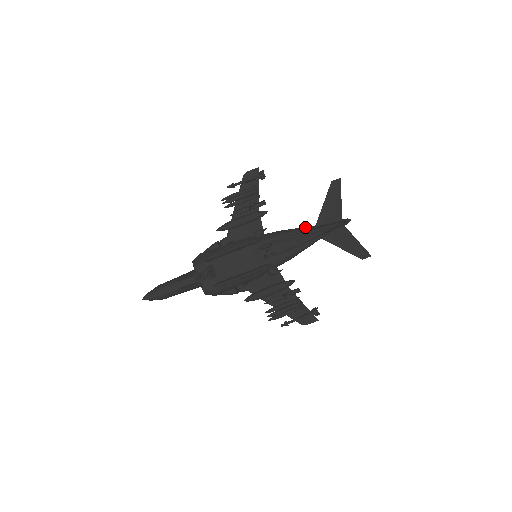
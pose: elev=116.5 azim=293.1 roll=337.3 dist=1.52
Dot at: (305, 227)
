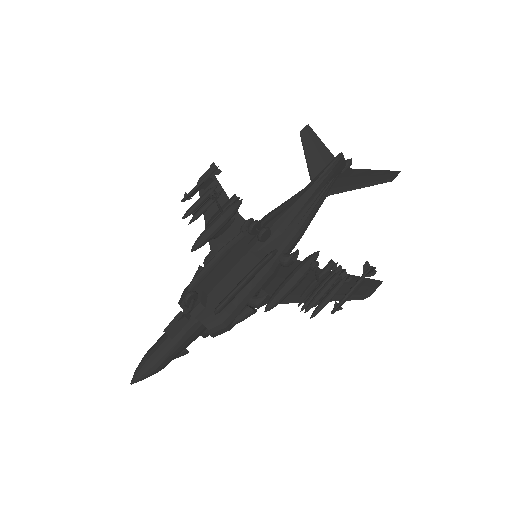
Dot at: (298, 192)
